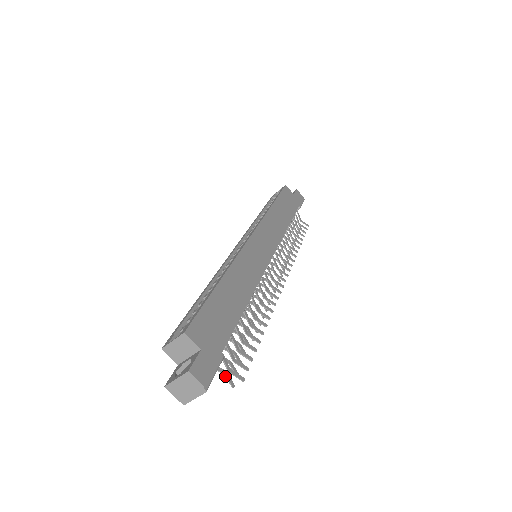
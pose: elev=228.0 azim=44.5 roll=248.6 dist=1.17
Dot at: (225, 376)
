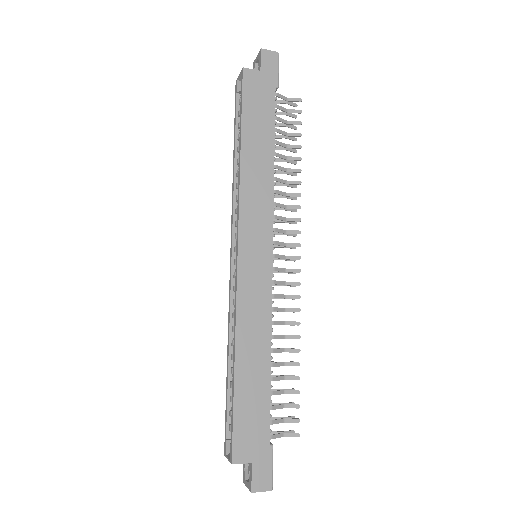
Dot at: (283, 435)
